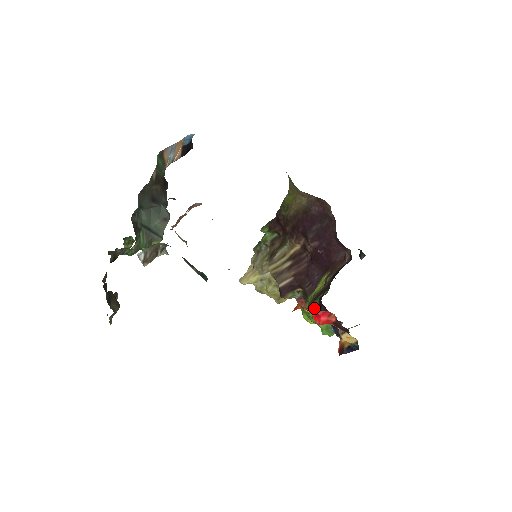
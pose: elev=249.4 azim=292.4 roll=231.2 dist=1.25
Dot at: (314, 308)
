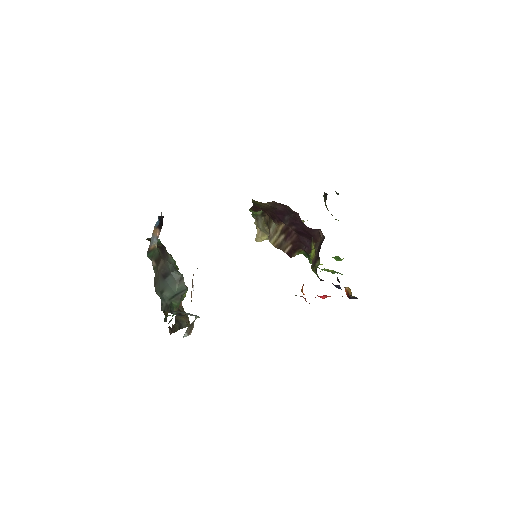
Dot at: occluded
